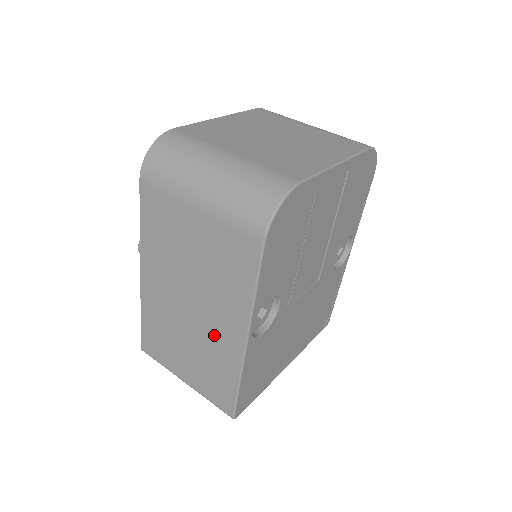
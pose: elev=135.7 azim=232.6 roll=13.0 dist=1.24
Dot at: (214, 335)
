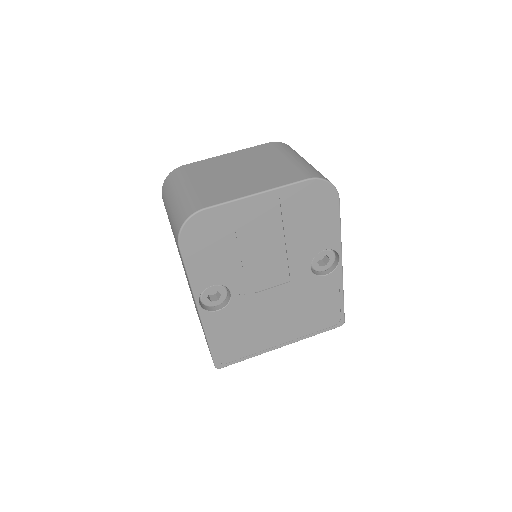
Dot at: occluded
